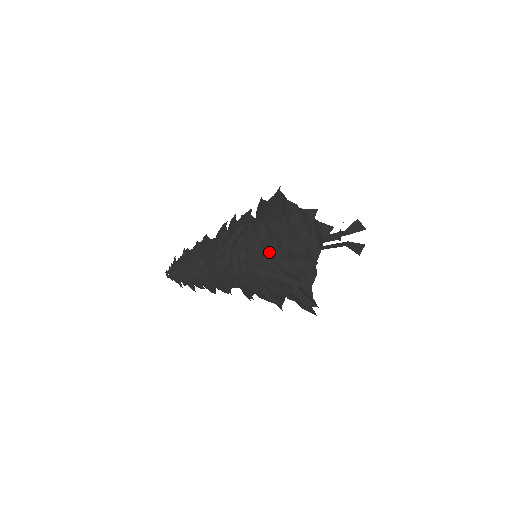
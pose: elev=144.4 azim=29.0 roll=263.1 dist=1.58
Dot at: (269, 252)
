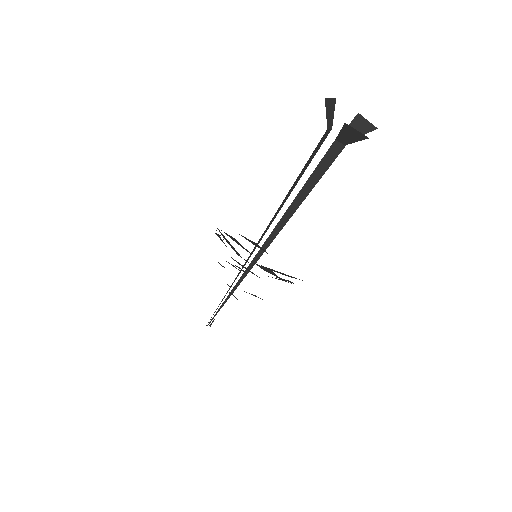
Dot at: occluded
